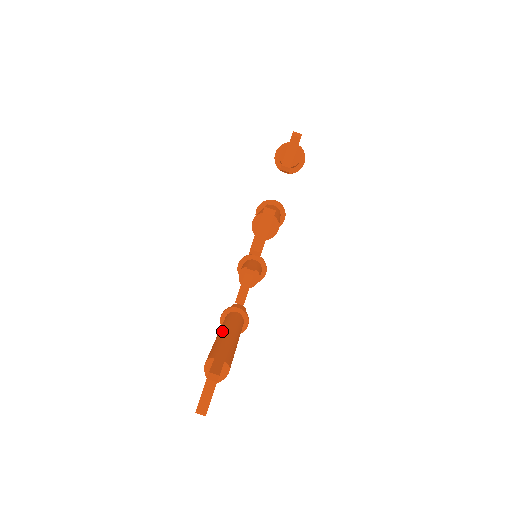
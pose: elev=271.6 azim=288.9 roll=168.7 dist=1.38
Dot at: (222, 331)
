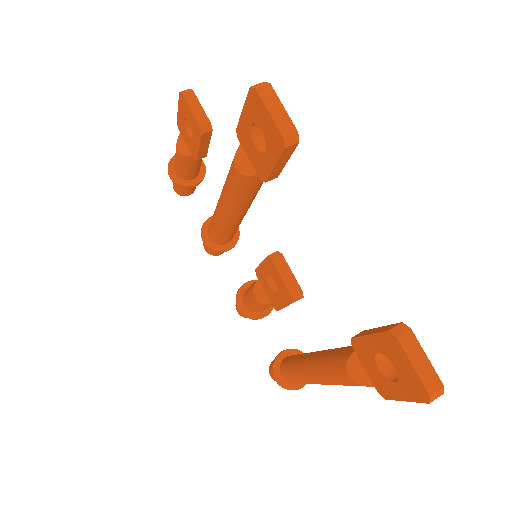
Dot at: (306, 362)
